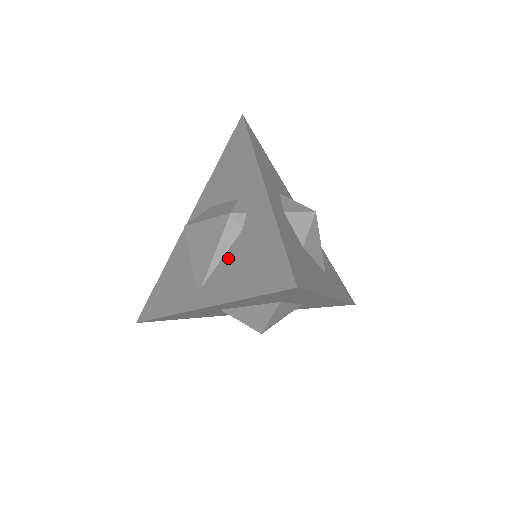
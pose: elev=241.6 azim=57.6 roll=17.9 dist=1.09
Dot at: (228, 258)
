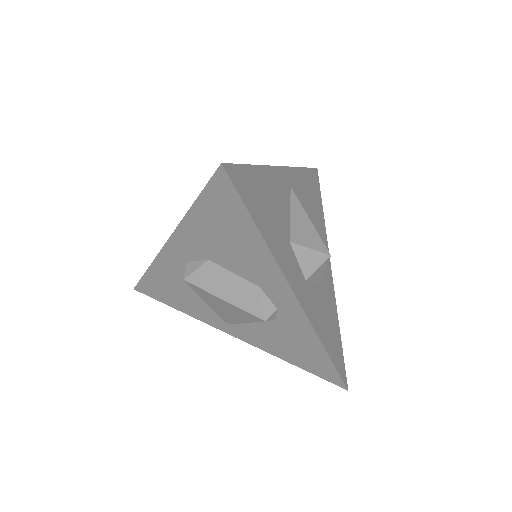
Dot at: (262, 328)
